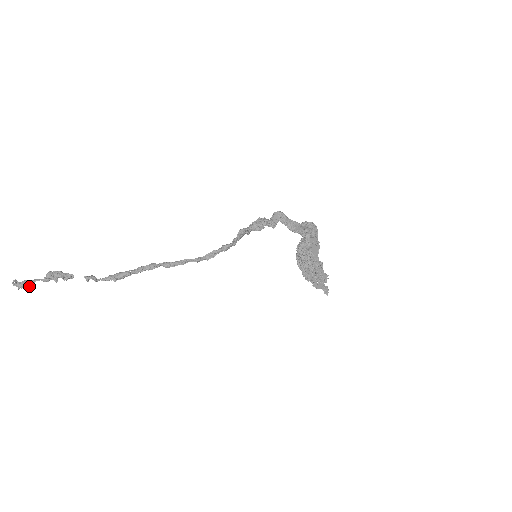
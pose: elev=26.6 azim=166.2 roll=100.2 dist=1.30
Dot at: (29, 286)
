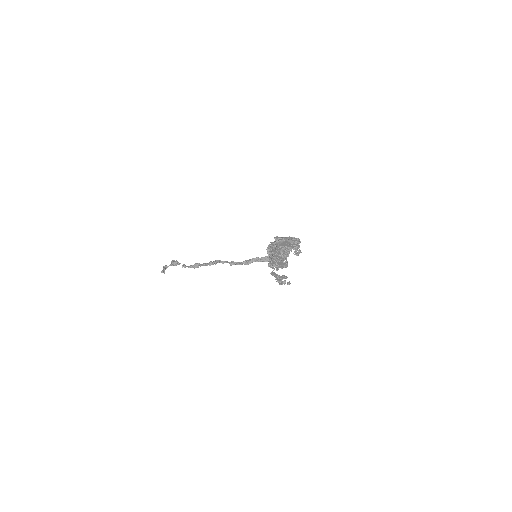
Dot at: (164, 267)
